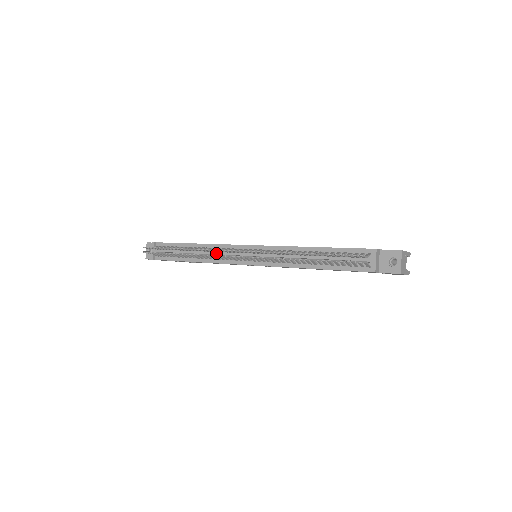
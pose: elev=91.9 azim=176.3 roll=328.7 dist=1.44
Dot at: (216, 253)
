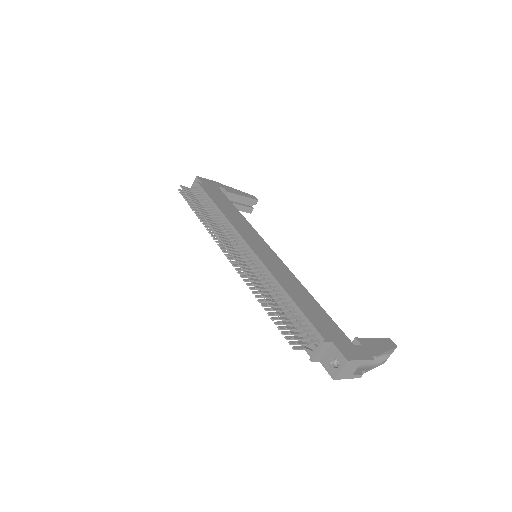
Dot at: occluded
